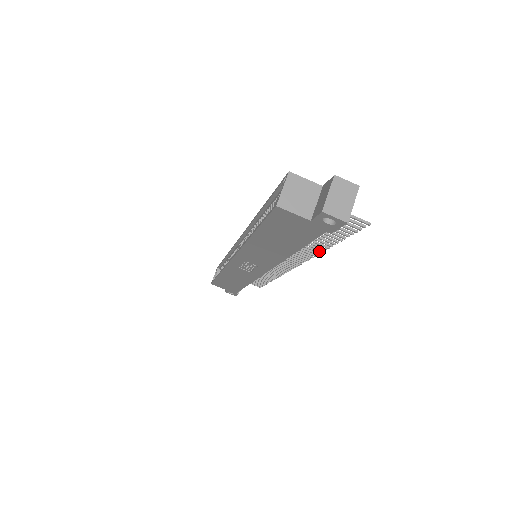
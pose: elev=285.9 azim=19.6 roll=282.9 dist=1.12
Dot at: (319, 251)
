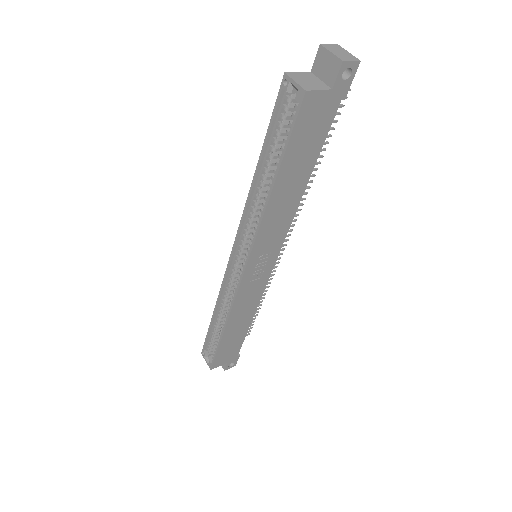
Dot at: (308, 186)
